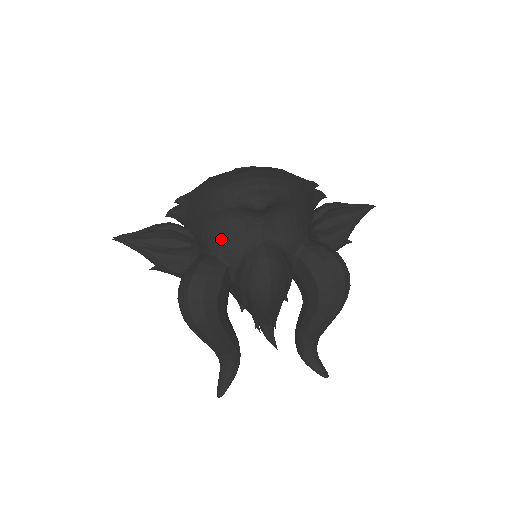
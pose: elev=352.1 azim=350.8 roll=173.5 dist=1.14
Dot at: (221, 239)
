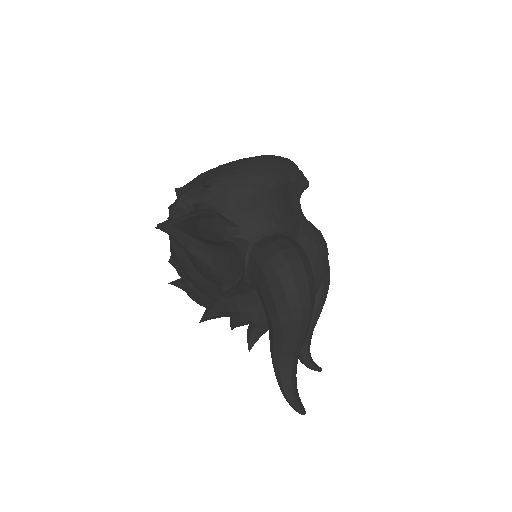
Dot at: (281, 217)
